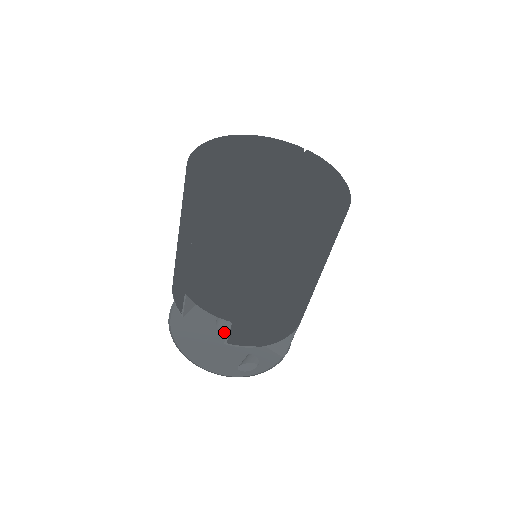
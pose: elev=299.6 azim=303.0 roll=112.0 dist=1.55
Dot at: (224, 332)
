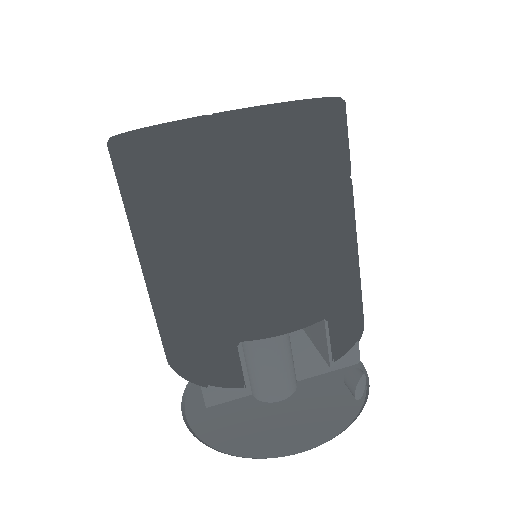
Dot at: (281, 397)
